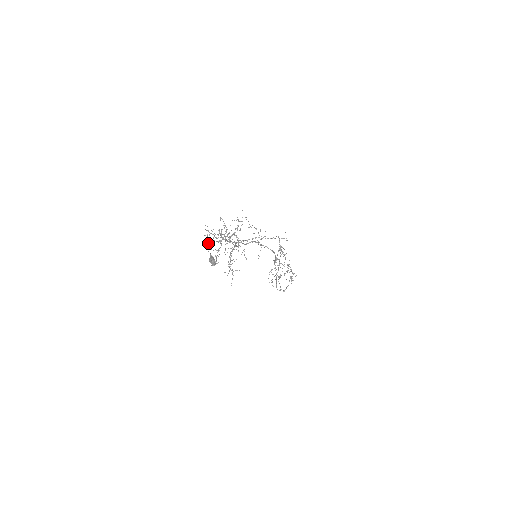
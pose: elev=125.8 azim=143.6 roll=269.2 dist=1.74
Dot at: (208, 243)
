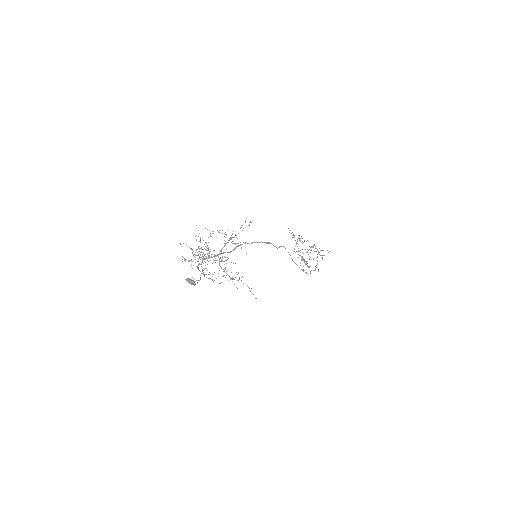
Dot at: occluded
